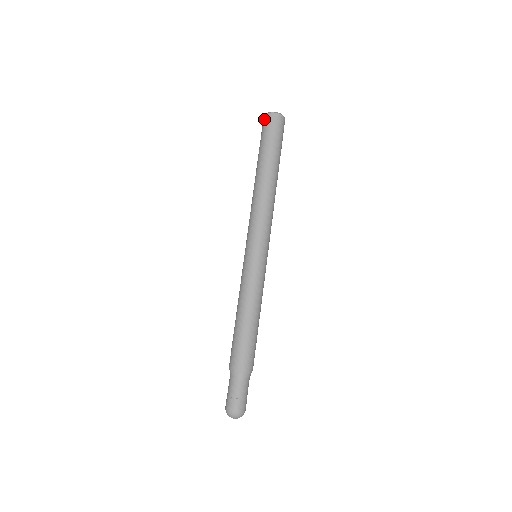
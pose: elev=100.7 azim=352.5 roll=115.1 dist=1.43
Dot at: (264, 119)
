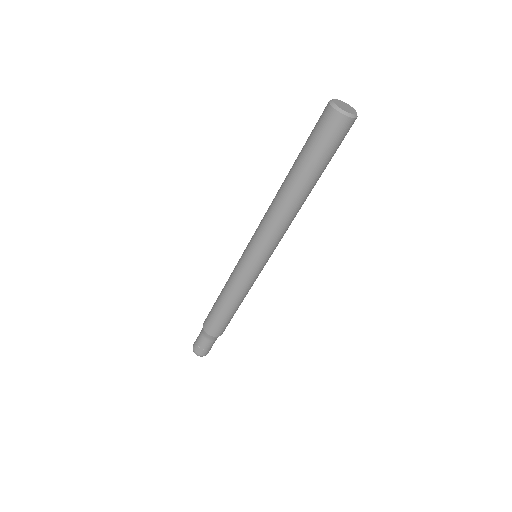
Dot at: (333, 118)
